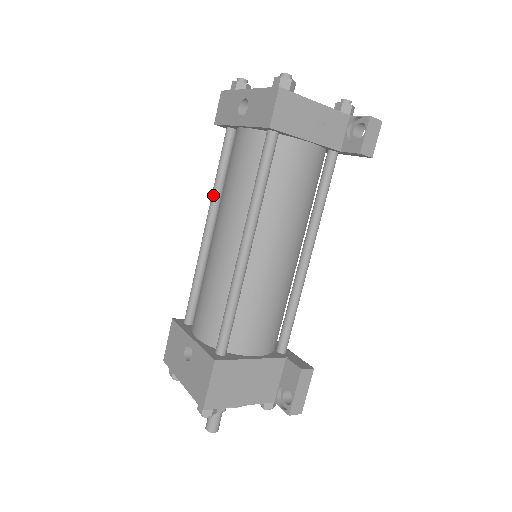
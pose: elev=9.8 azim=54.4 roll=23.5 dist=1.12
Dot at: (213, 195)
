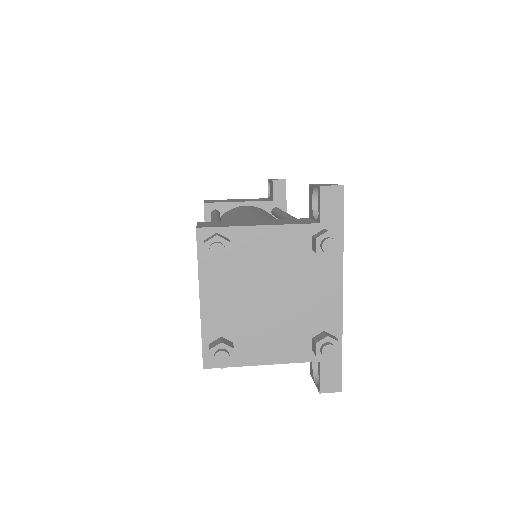
Dot at: occluded
